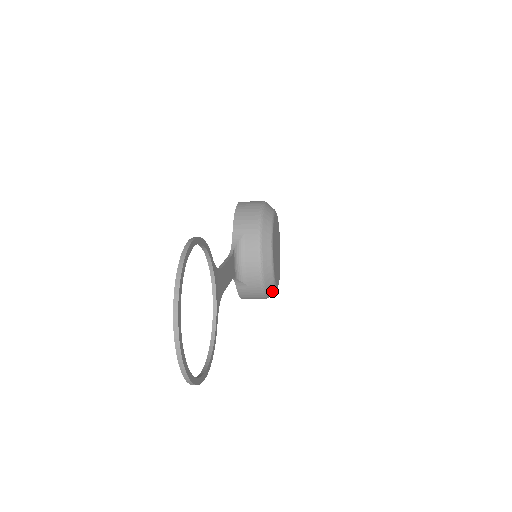
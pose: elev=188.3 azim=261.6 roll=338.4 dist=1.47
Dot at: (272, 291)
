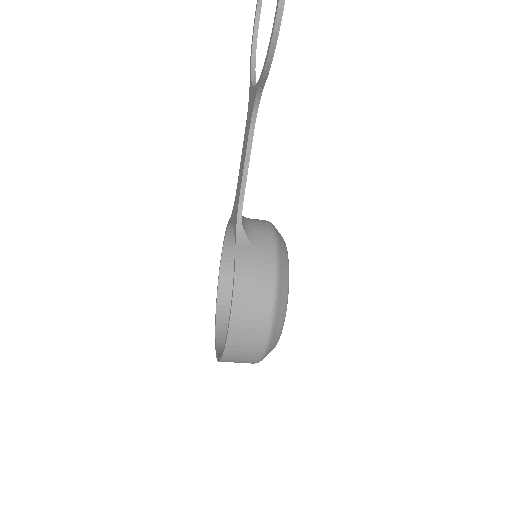
Dot at: (284, 289)
